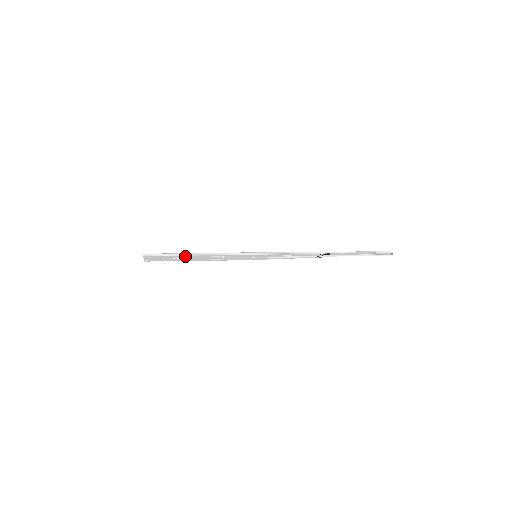
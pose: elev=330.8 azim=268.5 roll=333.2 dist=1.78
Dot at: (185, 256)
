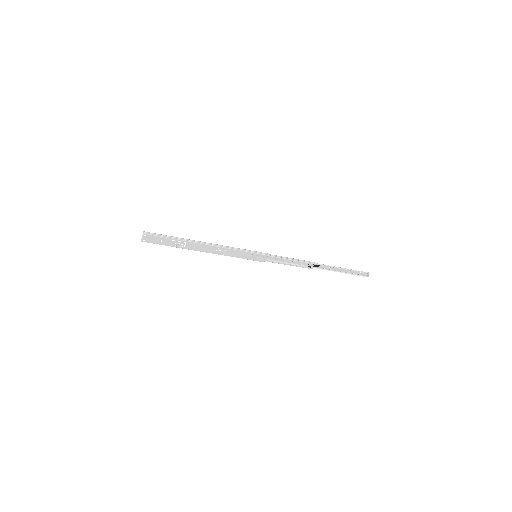
Dot at: (188, 242)
